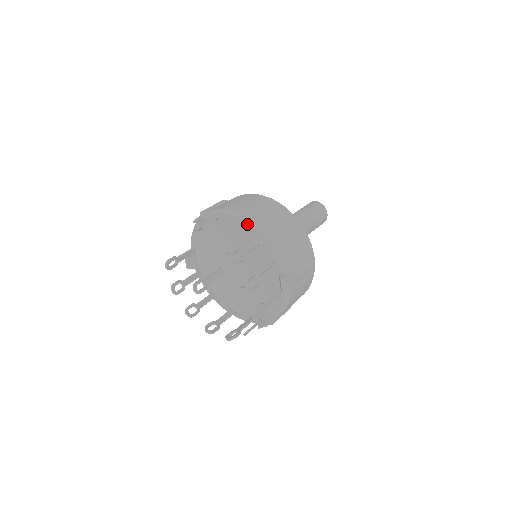
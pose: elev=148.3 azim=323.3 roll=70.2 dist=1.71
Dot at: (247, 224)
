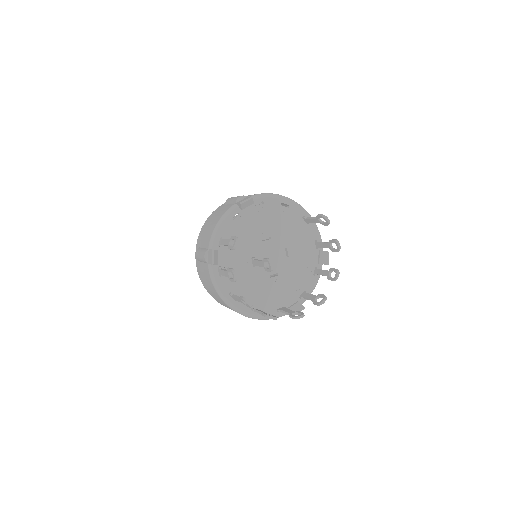
Dot at: (295, 205)
